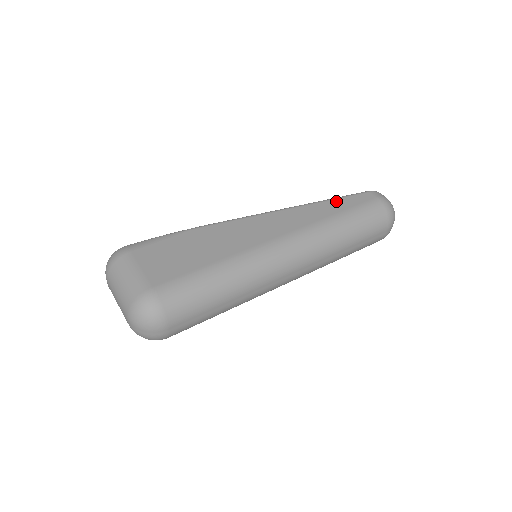
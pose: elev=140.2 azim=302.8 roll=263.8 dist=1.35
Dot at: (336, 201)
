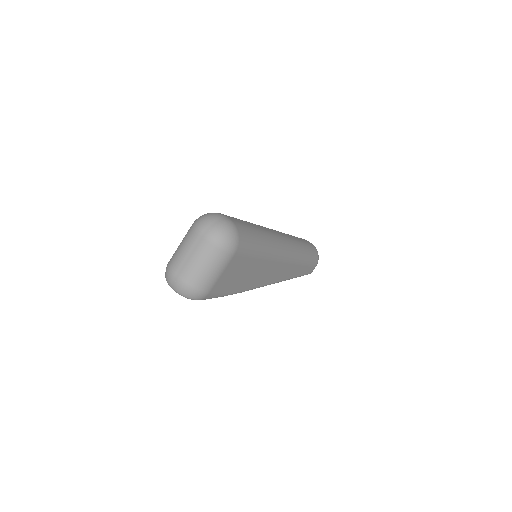
Dot at: occluded
